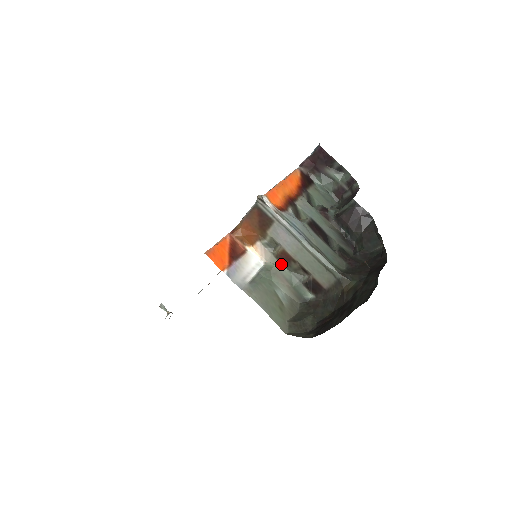
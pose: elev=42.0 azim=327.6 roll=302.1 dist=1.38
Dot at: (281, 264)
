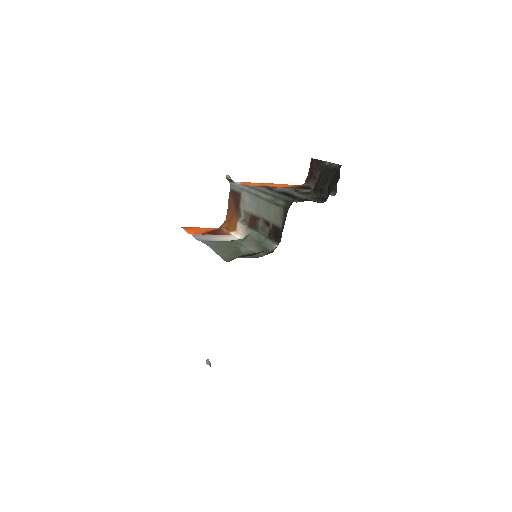
Dot at: (252, 230)
